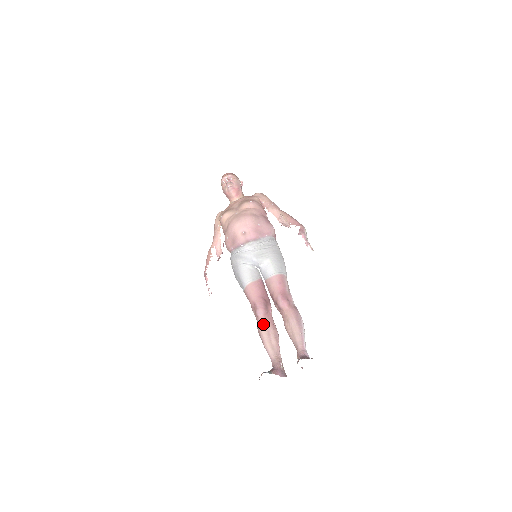
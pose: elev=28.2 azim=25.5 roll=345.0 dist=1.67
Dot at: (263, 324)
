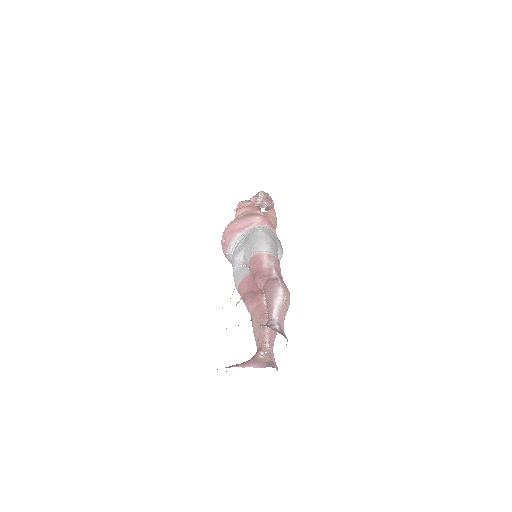
Dot at: (252, 319)
